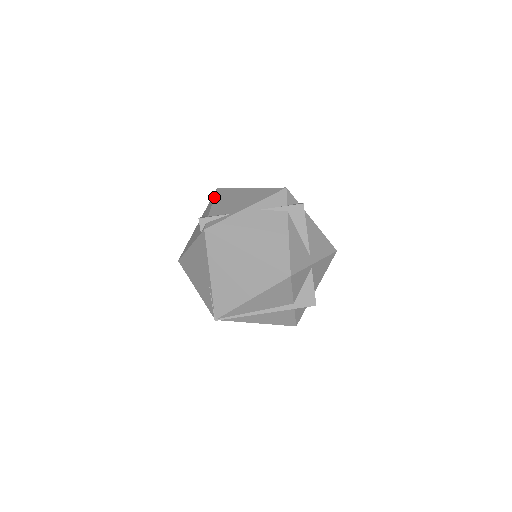
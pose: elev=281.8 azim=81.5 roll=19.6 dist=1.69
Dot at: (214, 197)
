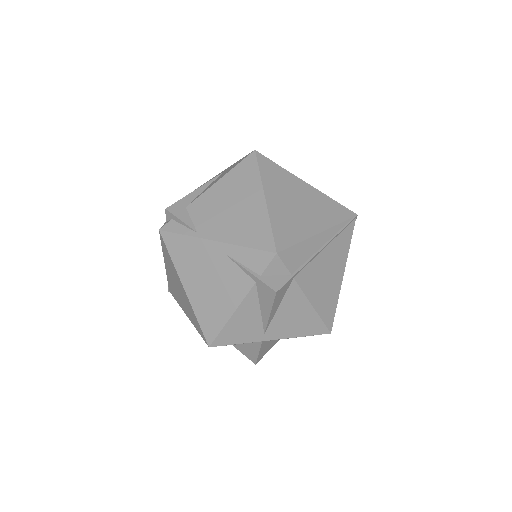
Dot at: (230, 170)
